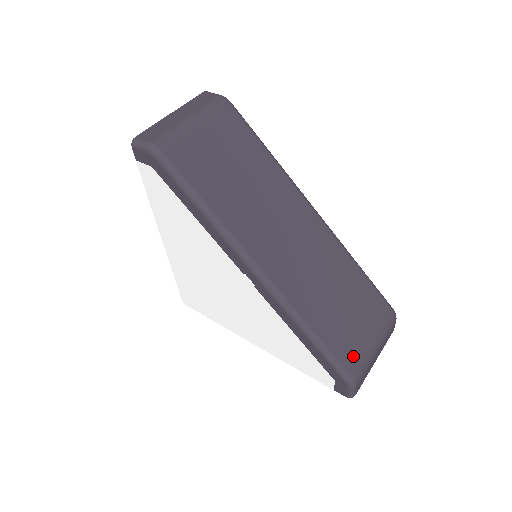
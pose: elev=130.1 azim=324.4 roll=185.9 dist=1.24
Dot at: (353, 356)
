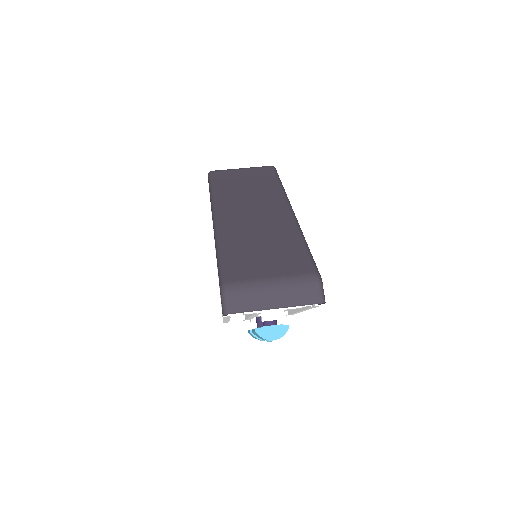
Dot at: (240, 274)
